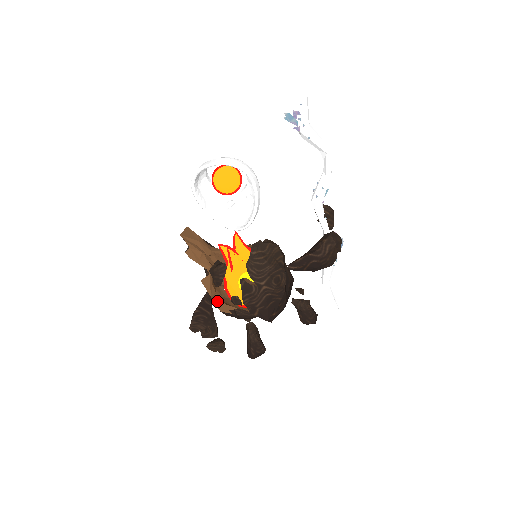
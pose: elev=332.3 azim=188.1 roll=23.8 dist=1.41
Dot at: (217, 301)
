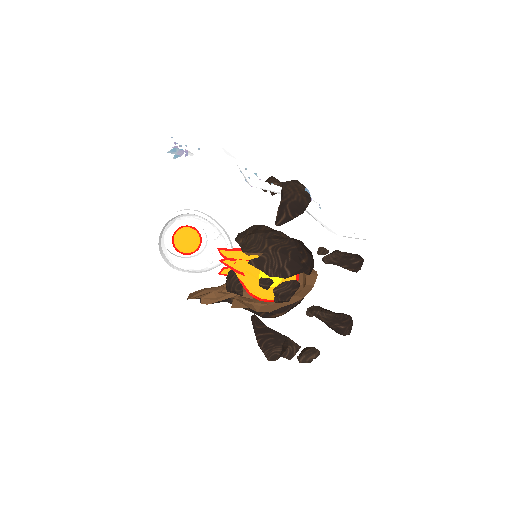
Dot at: (260, 309)
